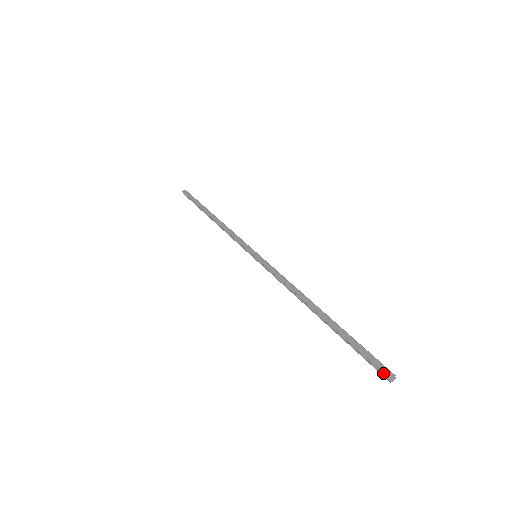
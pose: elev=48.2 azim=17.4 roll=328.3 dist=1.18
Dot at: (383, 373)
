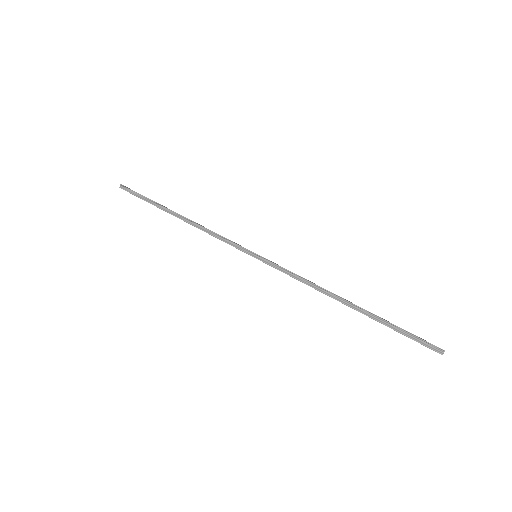
Dot at: (437, 347)
